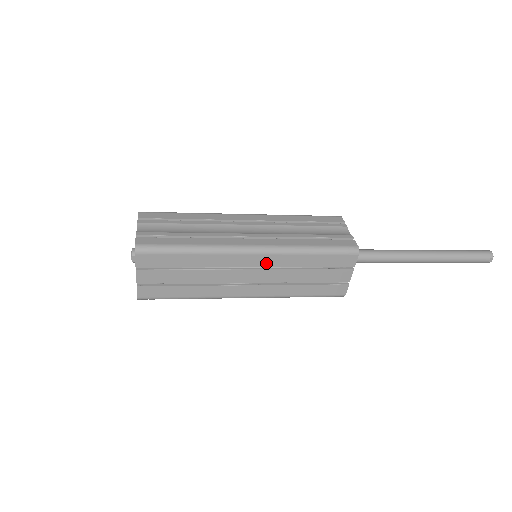
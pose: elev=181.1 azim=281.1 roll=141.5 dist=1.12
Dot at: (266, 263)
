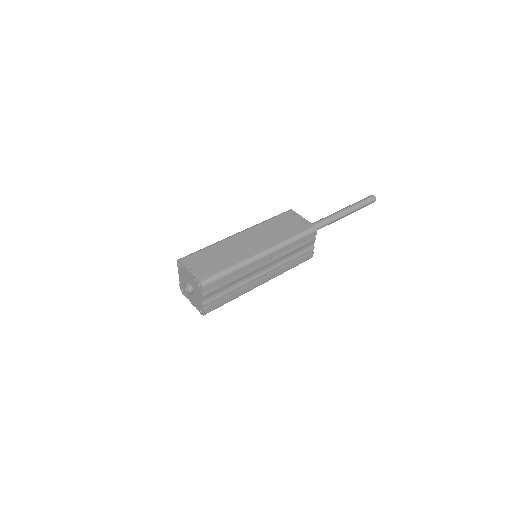
Dot at: occluded
